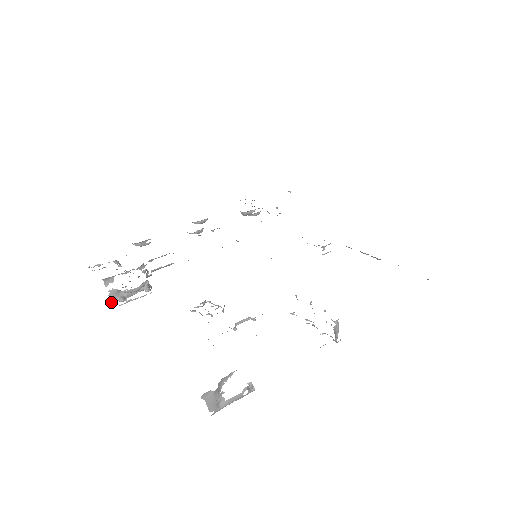
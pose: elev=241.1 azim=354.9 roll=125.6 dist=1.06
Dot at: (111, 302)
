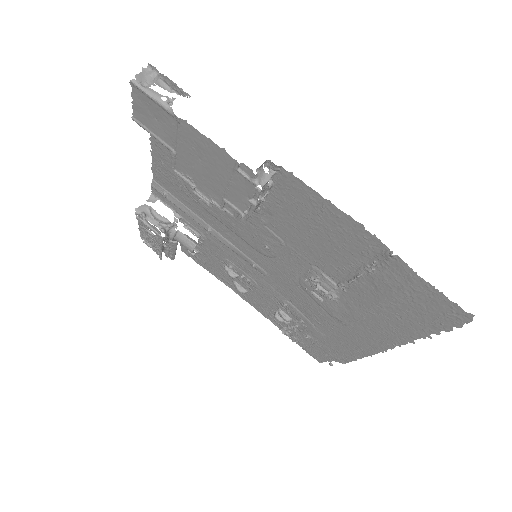
Dot at: (137, 210)
